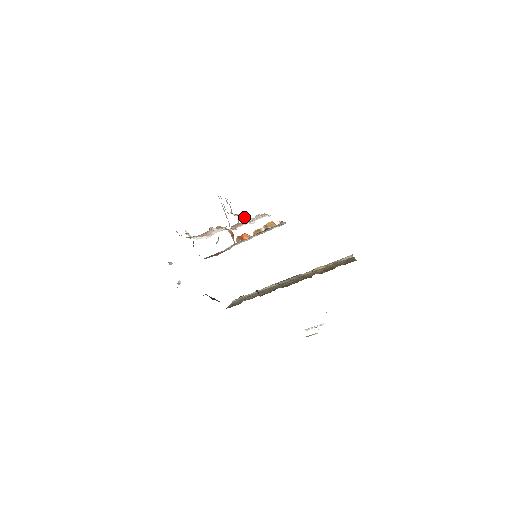
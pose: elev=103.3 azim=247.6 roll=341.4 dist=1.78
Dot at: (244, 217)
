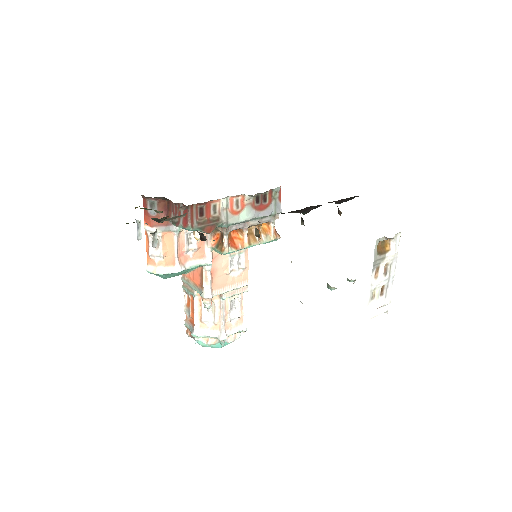
Dot at: (210, 340)
